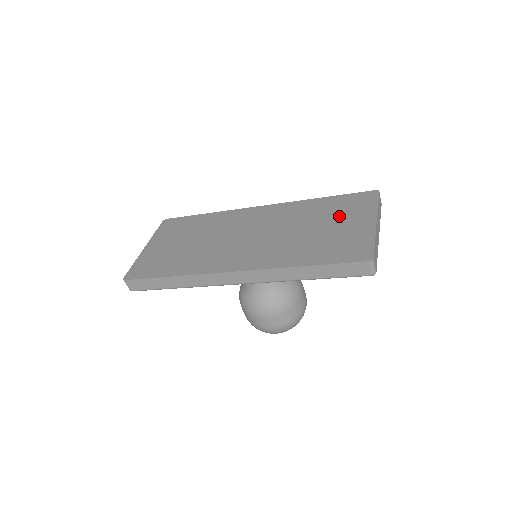
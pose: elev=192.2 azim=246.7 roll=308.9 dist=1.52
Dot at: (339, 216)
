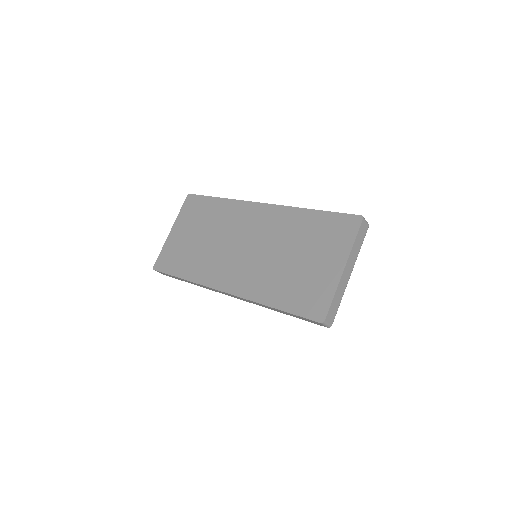
Dot at: (317, 247)
